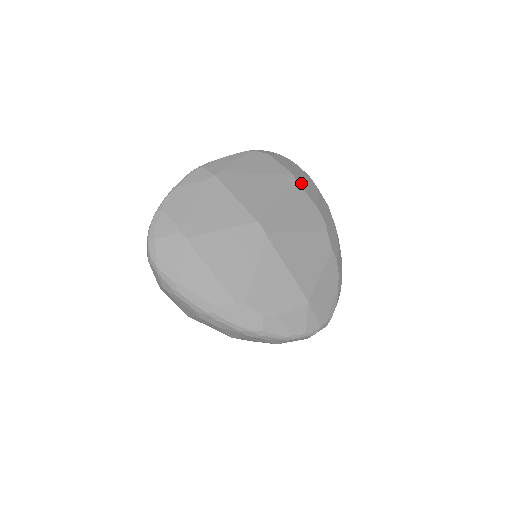
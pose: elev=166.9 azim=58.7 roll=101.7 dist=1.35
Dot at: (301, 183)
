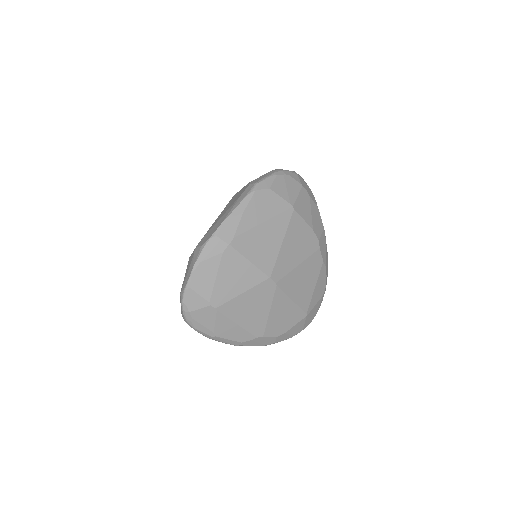
Dot at: (299, 210)
